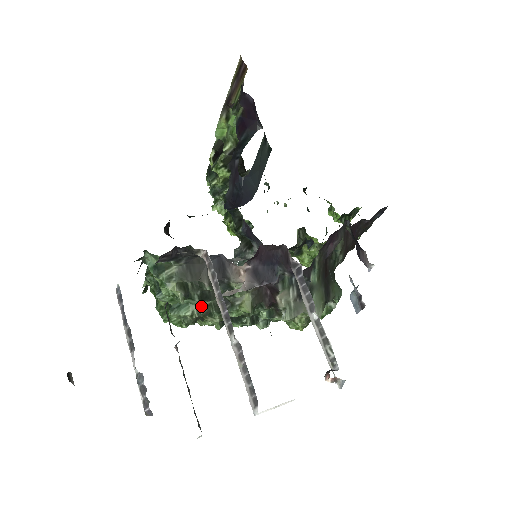
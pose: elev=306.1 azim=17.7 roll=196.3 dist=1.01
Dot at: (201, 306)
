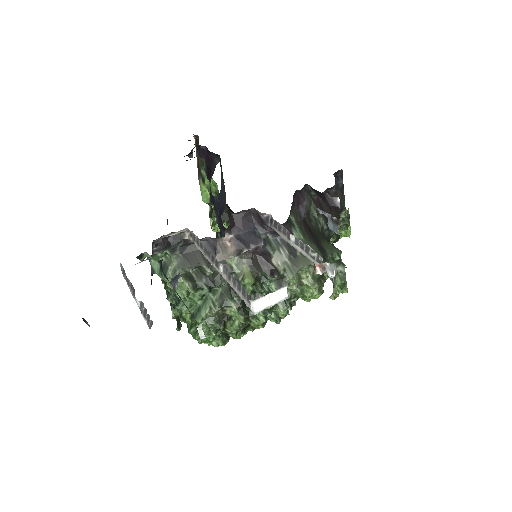
Dot at: (215, 299)
